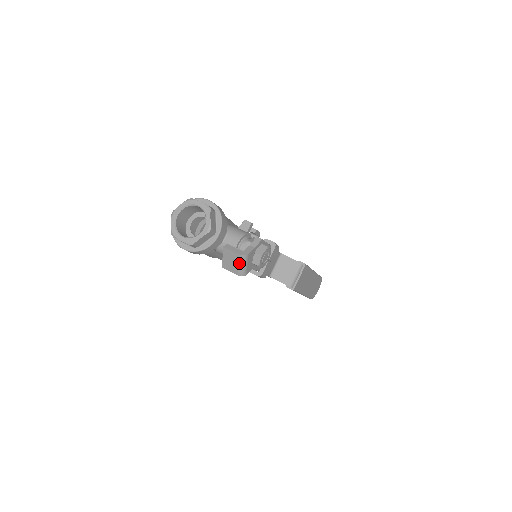
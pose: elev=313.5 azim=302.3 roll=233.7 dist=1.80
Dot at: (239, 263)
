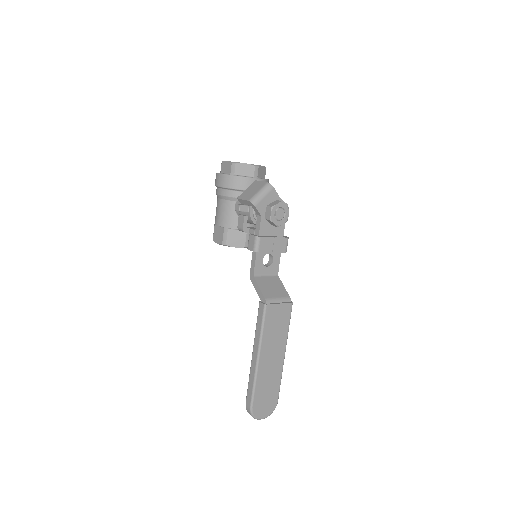
Dot at: (260, 189)
